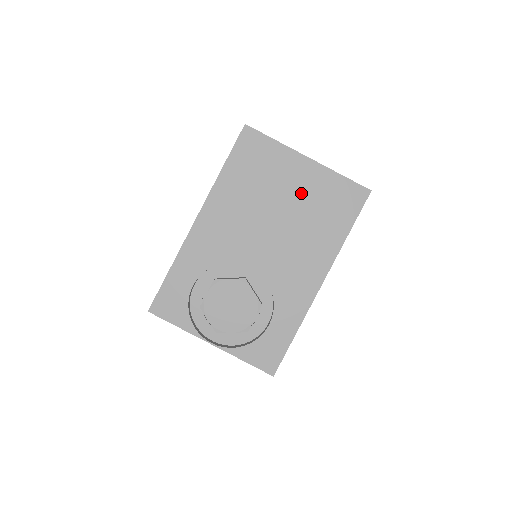
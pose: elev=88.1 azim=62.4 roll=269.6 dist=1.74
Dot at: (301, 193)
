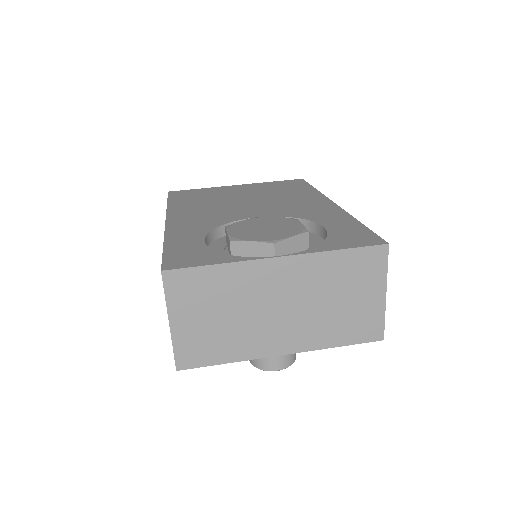
Dot at: (251, 191)
